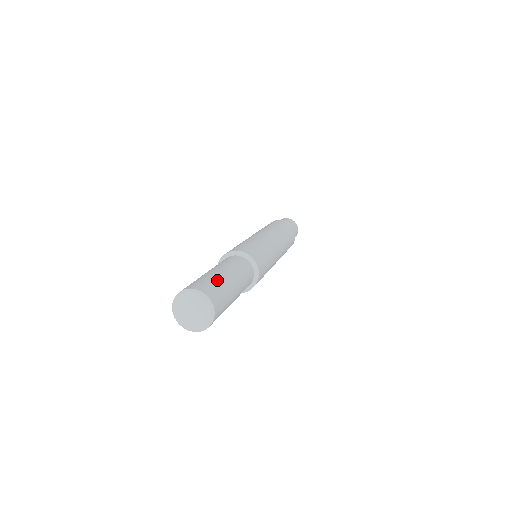
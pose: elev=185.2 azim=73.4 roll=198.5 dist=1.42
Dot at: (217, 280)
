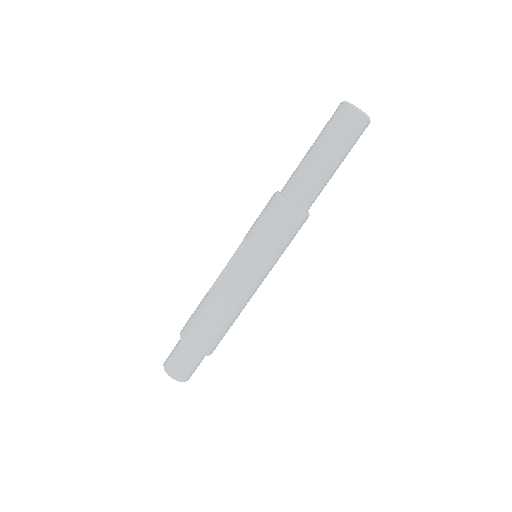
Dot at: occluded
